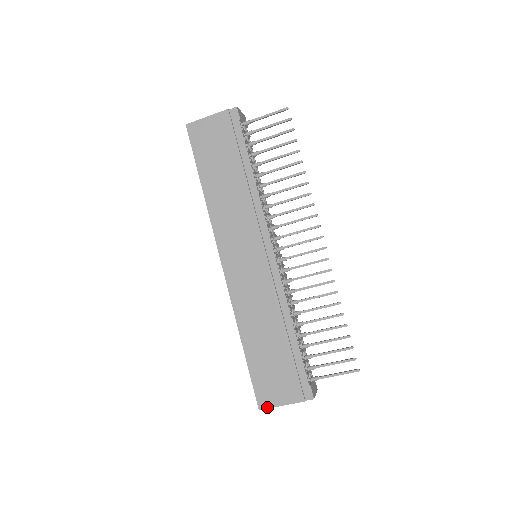
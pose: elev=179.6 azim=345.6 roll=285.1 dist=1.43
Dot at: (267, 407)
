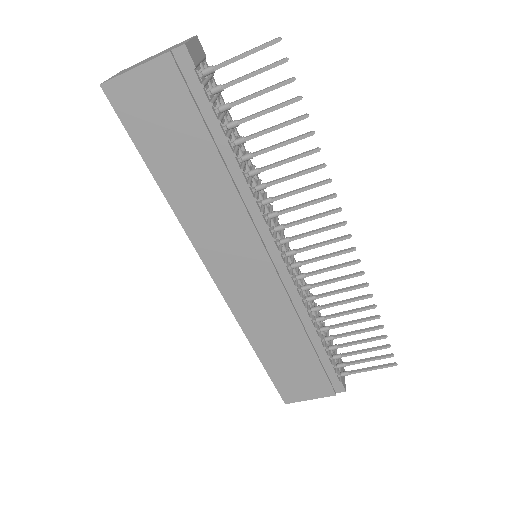
Dot at: (294, 402)
